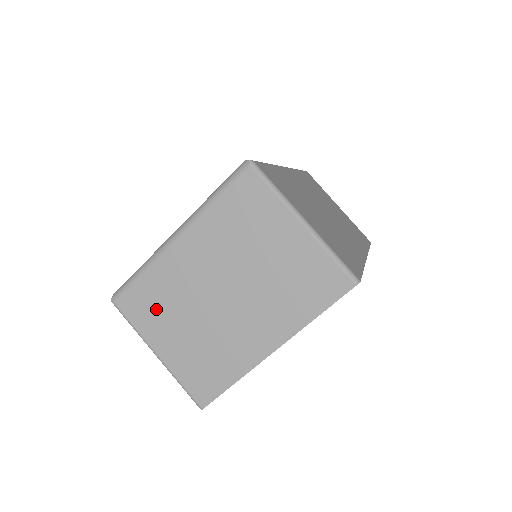
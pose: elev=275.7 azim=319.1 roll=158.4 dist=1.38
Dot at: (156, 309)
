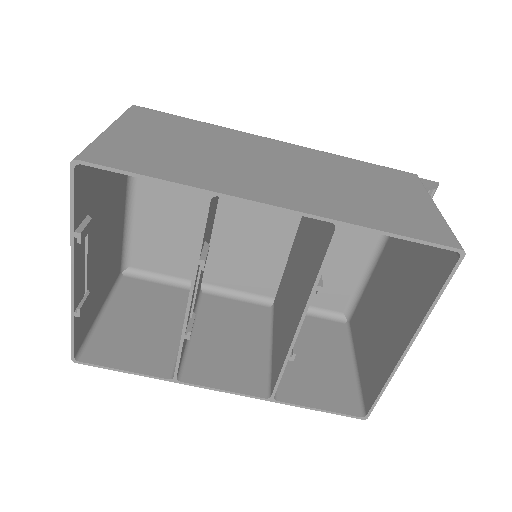
Dot at: occluded
